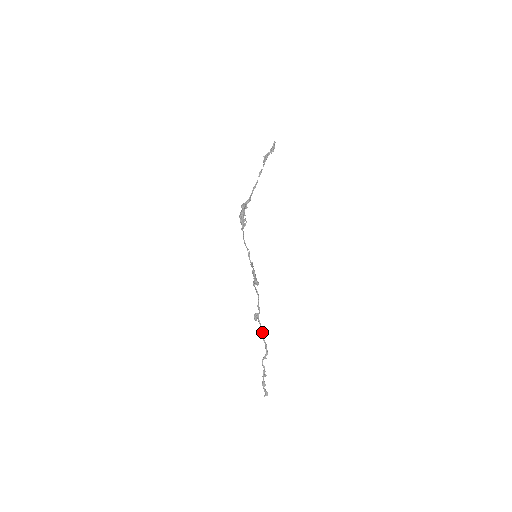
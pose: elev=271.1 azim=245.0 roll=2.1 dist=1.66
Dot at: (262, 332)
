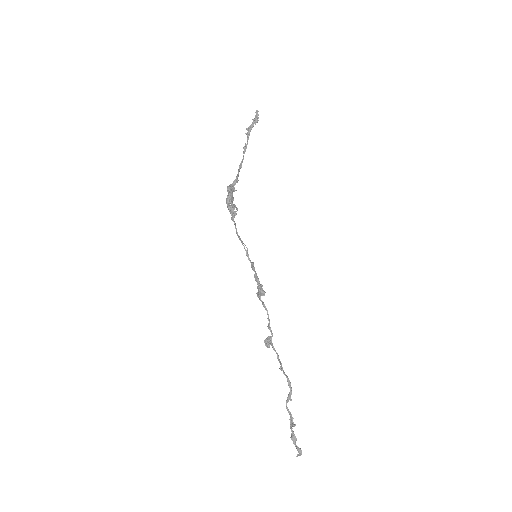
Dot at: (280, 362)
